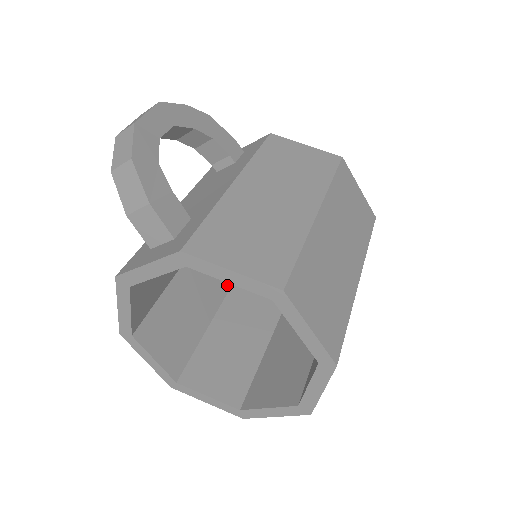
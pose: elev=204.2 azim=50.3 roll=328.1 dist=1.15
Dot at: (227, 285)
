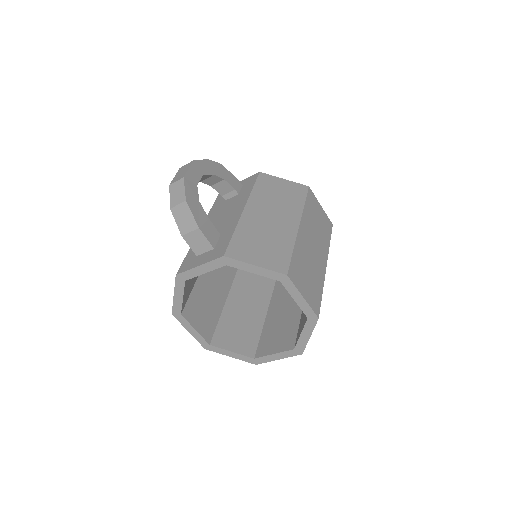
Dot at: (231, 278)
